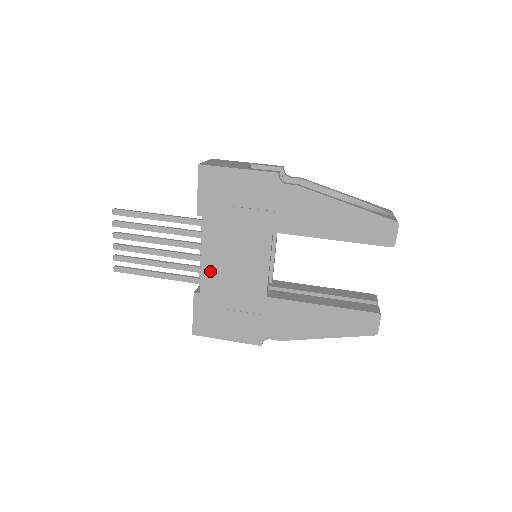
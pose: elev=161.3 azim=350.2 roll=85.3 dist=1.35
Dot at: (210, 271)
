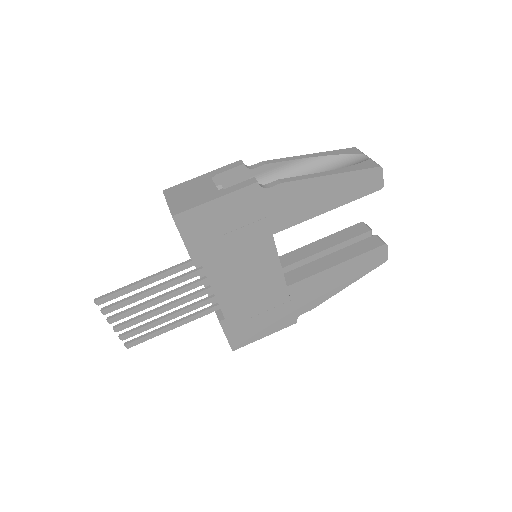
Dot at: (227, 297)
